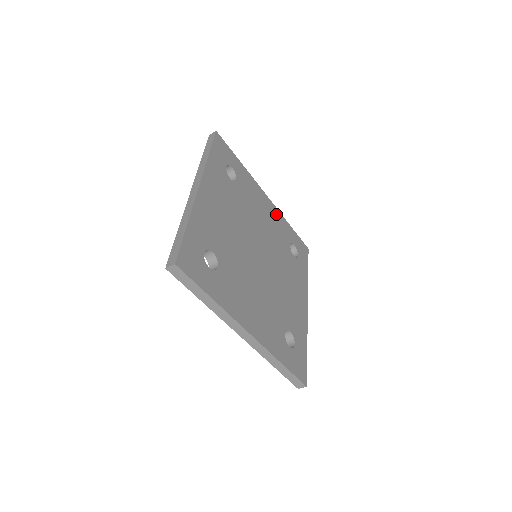
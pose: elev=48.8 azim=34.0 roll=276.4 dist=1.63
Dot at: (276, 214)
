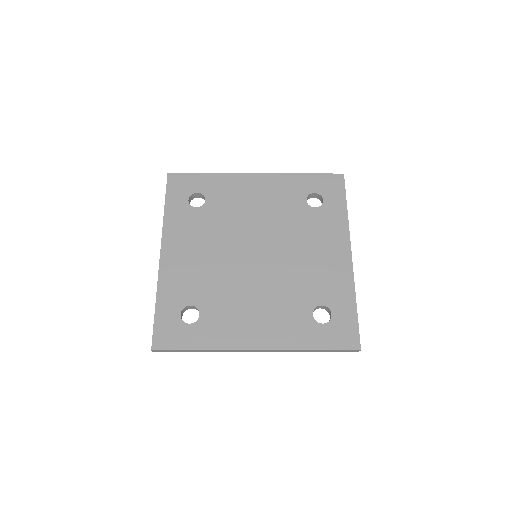
Dot at: (275, 182)
